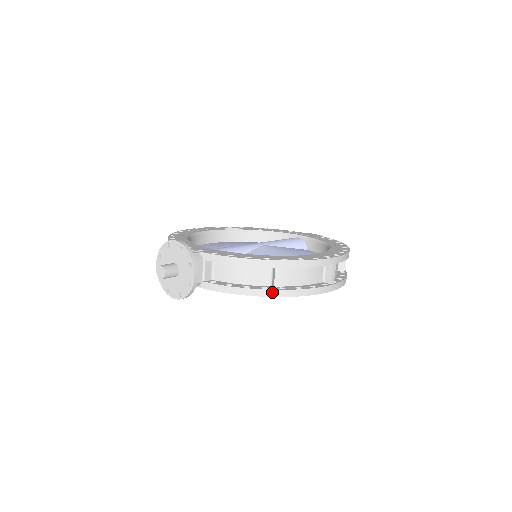
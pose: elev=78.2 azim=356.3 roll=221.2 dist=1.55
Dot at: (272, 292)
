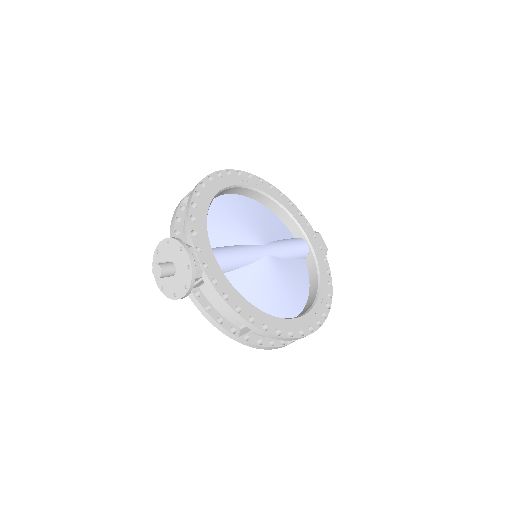
Dot at: (236, 338)
